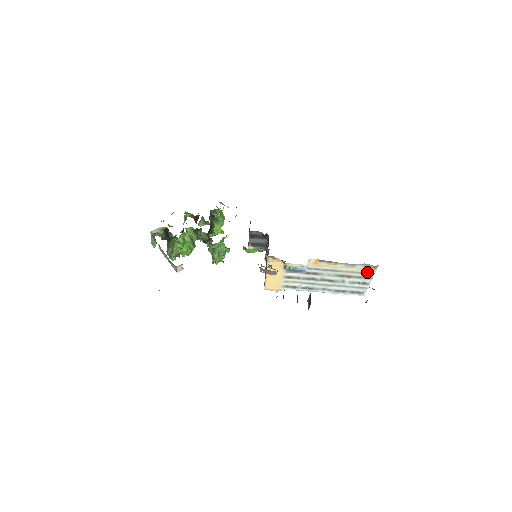
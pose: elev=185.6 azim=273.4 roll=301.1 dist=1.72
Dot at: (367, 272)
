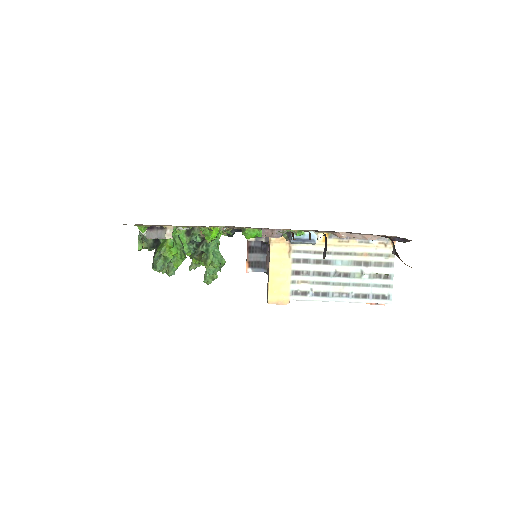
Dot at: (385, 253)
